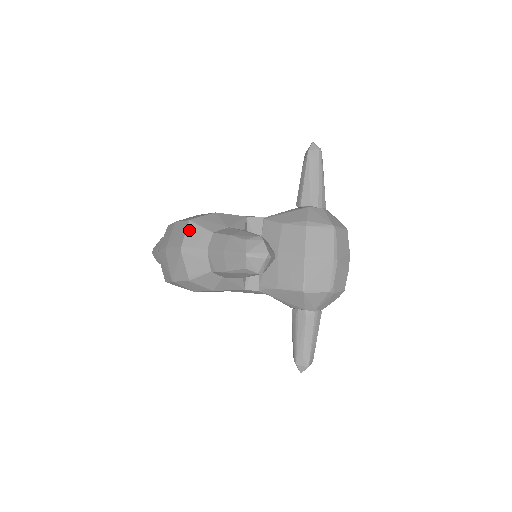
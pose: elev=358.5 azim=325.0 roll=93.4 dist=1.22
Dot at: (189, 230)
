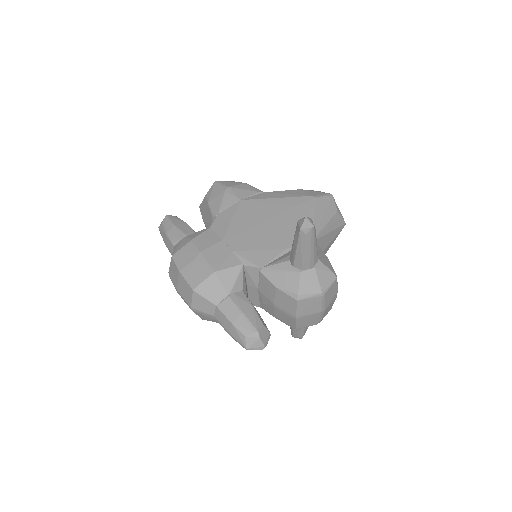
Dot at: (195, 298)
